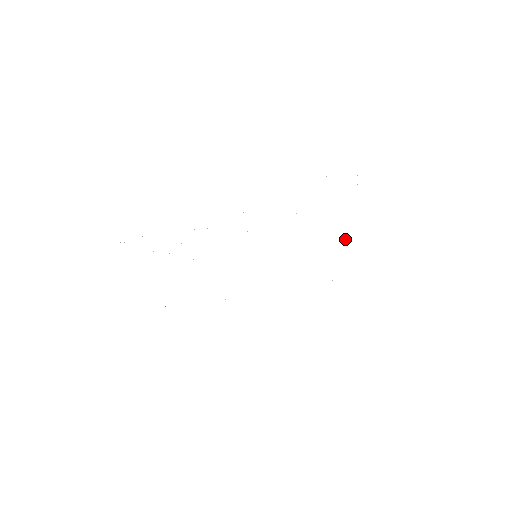
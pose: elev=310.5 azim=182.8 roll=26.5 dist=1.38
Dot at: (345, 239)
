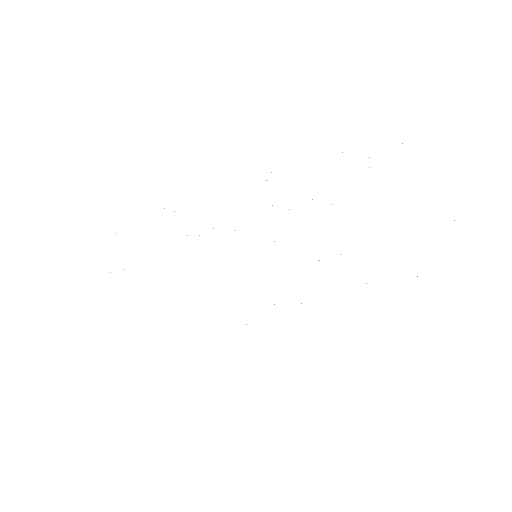
Dot at: occluded
